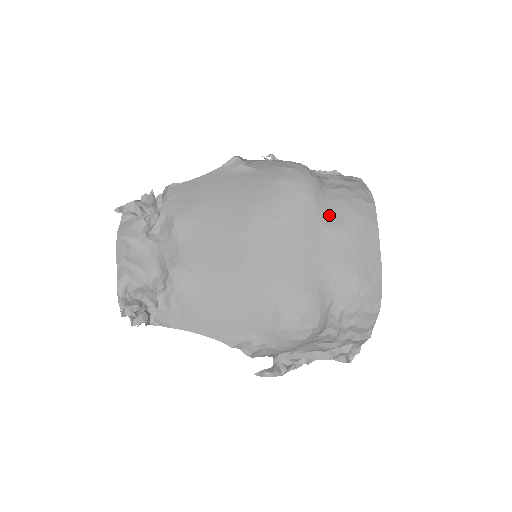
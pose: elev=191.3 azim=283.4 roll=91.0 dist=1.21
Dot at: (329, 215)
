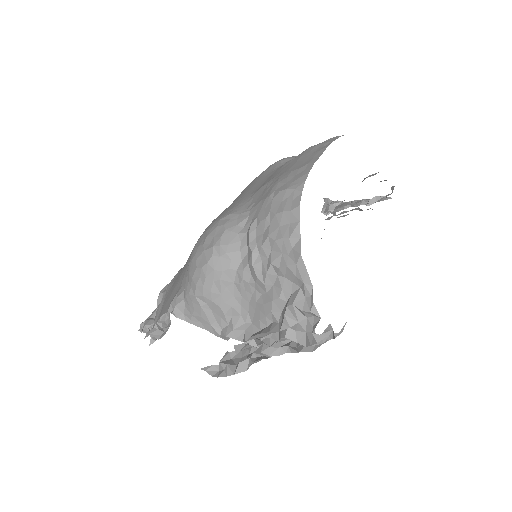
Dot at: occluded
